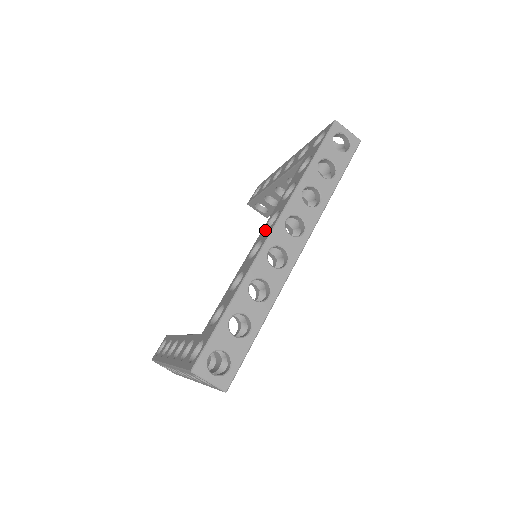
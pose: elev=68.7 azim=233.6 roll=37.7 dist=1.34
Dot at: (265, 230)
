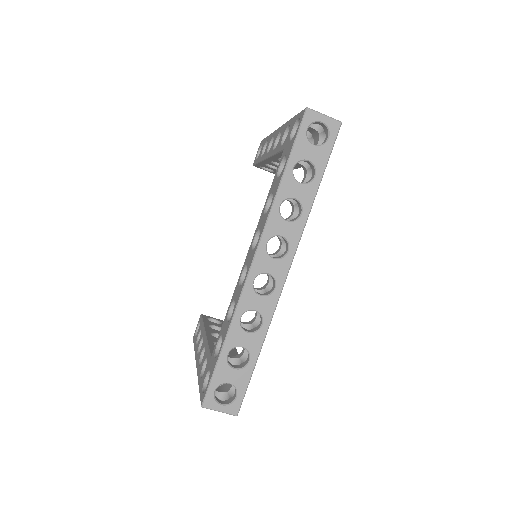
Dot at: (250, 251)
